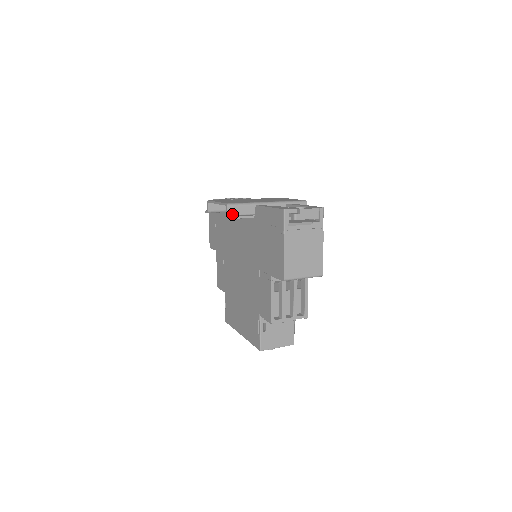
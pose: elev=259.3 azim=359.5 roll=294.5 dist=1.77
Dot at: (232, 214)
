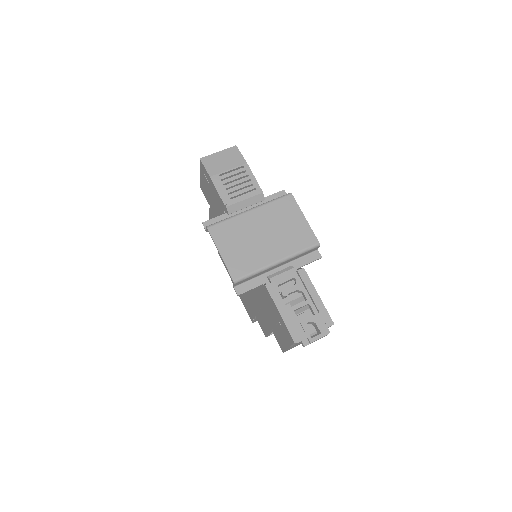
Dot at: (239, 284)
